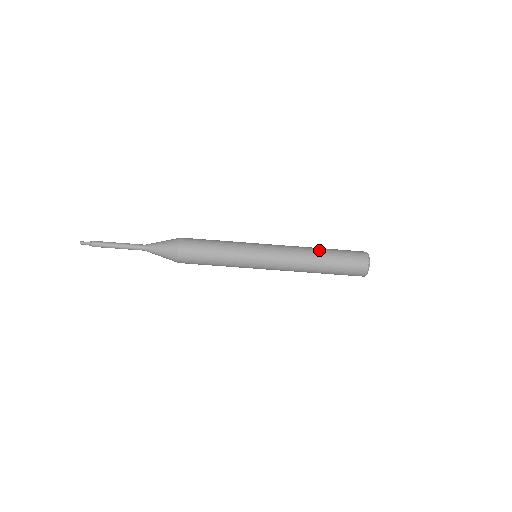
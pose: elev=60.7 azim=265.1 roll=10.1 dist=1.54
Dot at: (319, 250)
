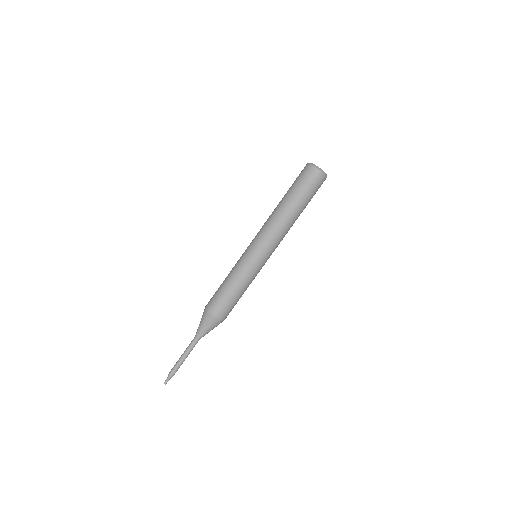
Dot at: (280, 202)
